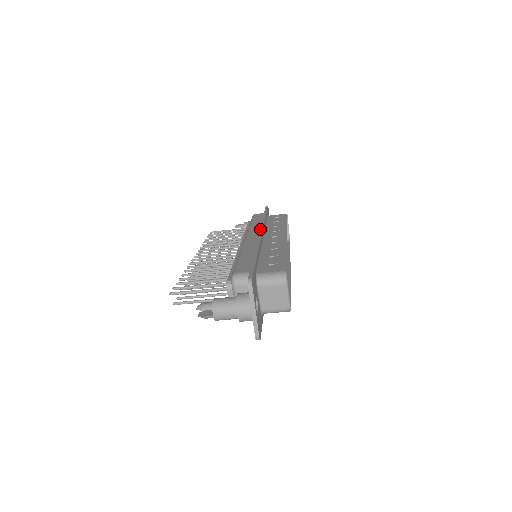
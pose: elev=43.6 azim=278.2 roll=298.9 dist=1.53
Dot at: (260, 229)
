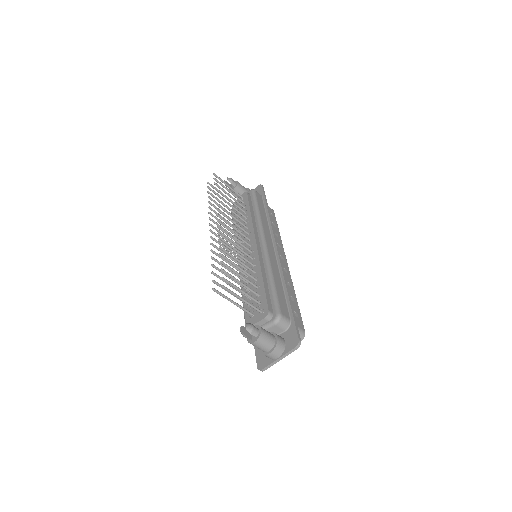
Dot at: (275, 240)
